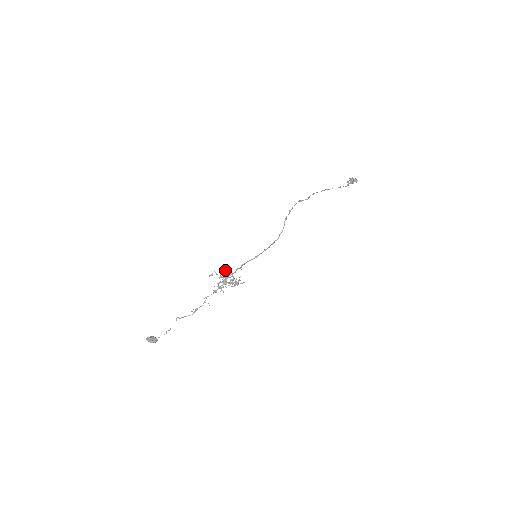
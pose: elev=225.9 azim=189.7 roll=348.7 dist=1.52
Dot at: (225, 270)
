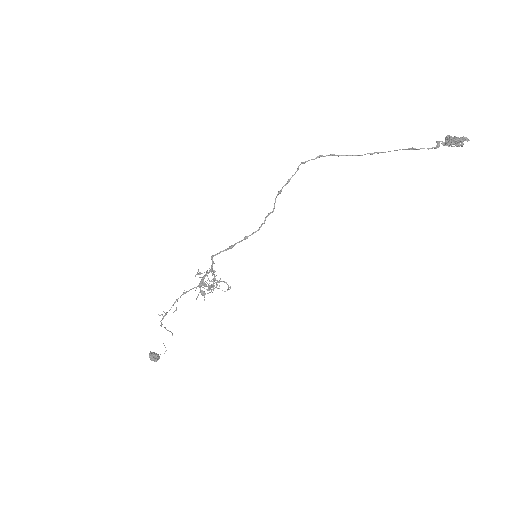
Dot at: (210, 269)
